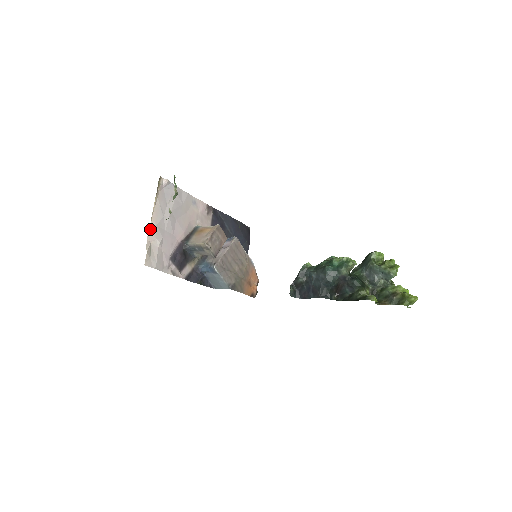
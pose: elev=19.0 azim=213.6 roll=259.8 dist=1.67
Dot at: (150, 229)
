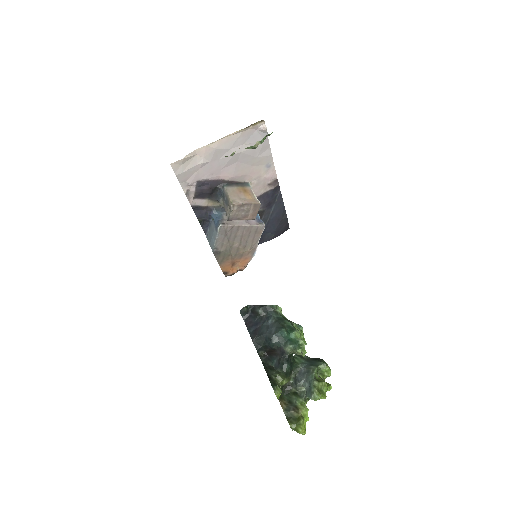
Dot at: (208, 146)
